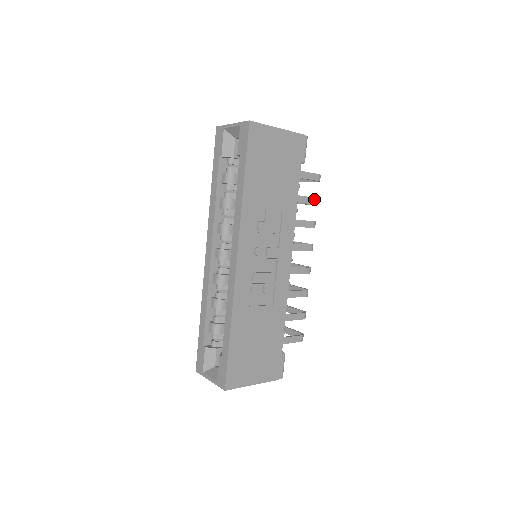
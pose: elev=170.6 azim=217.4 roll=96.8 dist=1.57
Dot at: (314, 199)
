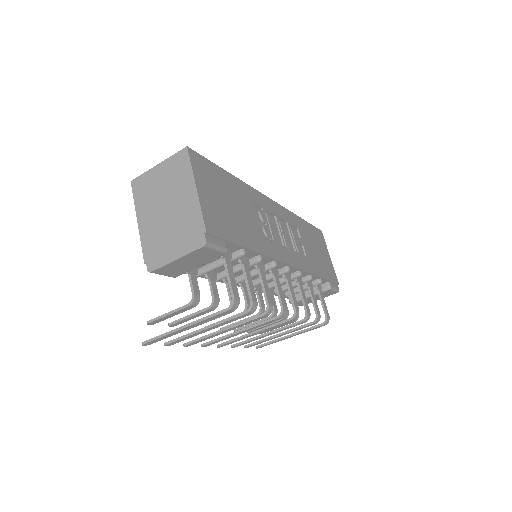
Dot at: (319, 311)
